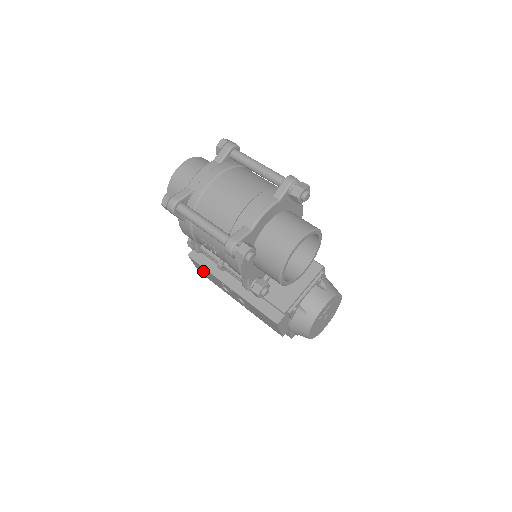
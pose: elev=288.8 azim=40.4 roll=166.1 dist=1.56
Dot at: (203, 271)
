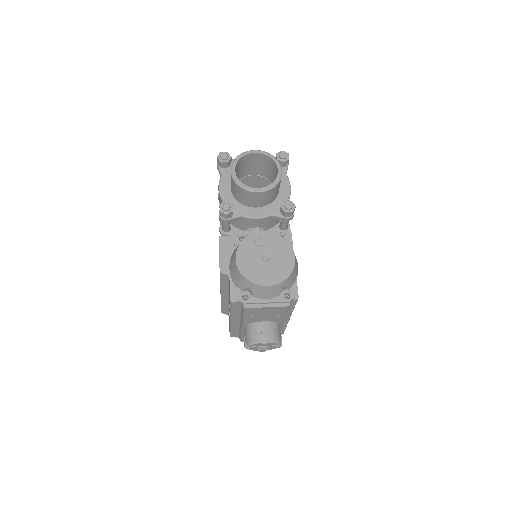
Dot at: occluded
